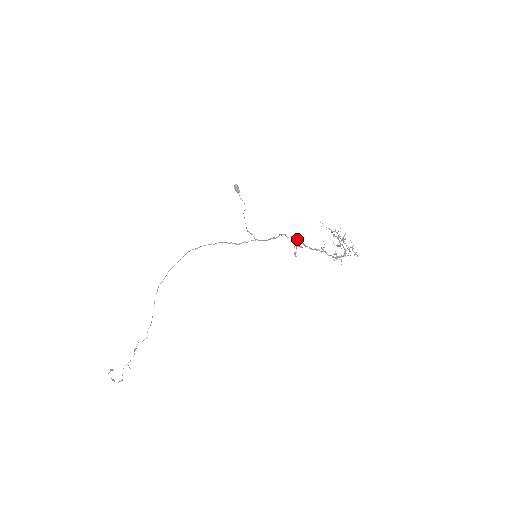
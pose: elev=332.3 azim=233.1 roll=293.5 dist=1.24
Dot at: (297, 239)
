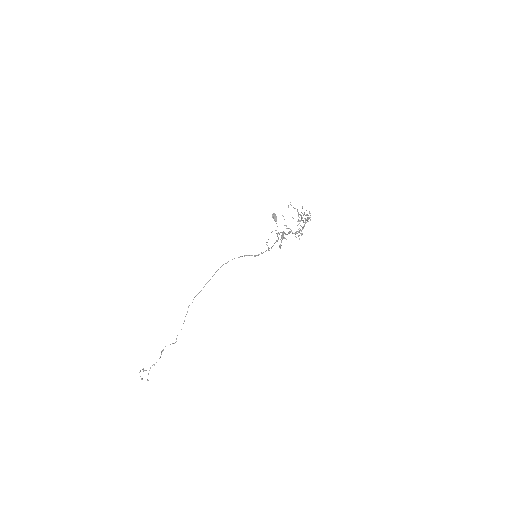
Dot at: occluded
